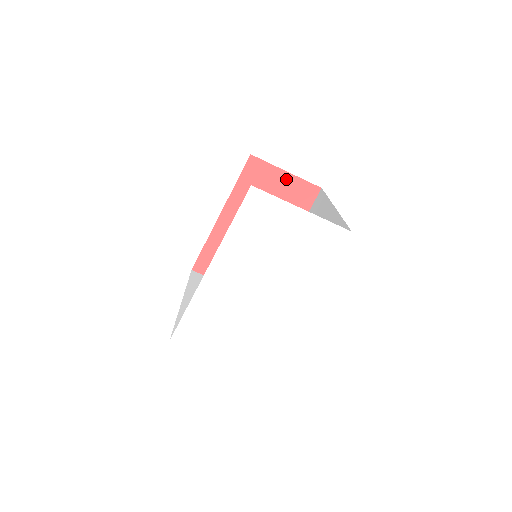
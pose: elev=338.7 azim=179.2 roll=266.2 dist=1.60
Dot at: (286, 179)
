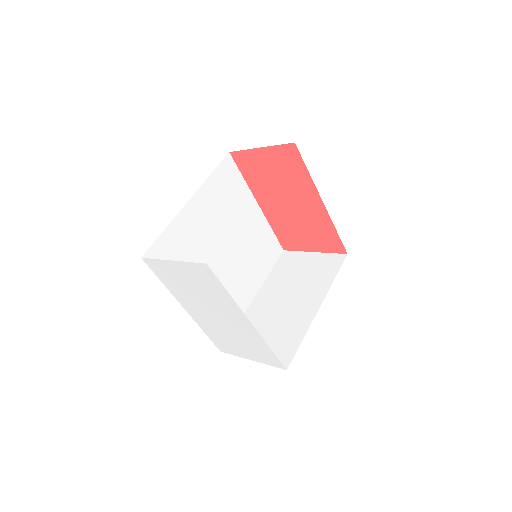
Dot at: (266, 154)
